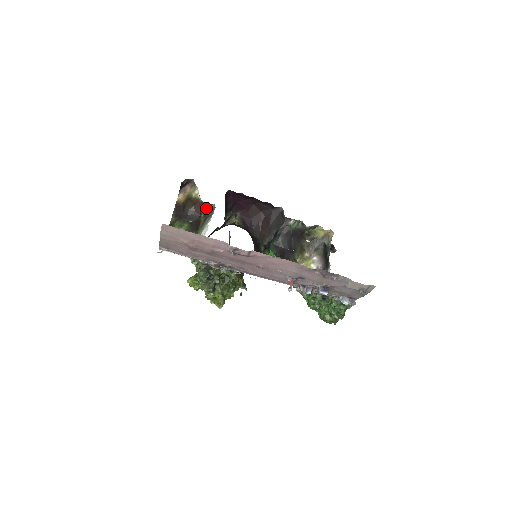
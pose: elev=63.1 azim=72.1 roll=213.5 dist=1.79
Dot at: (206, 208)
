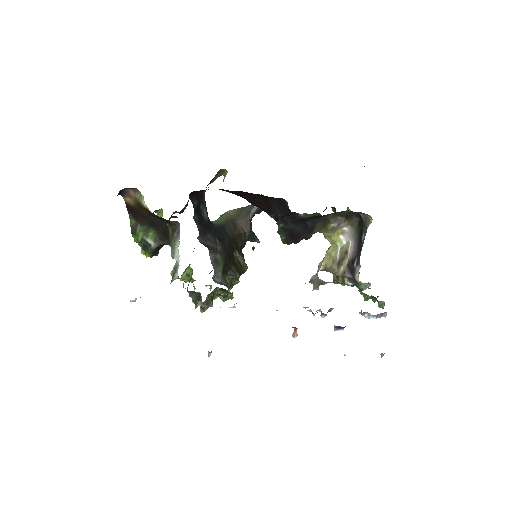
Dot at: (168, 220)
